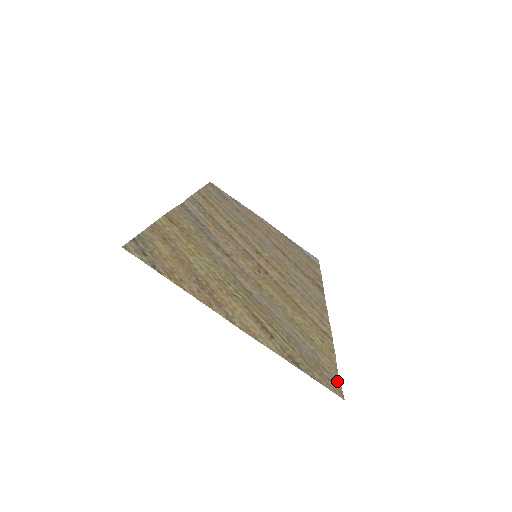
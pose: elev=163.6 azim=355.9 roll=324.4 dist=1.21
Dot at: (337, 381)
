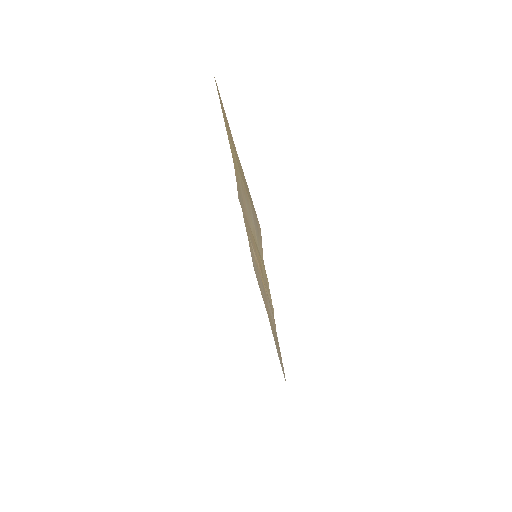
Dot at: occluded
